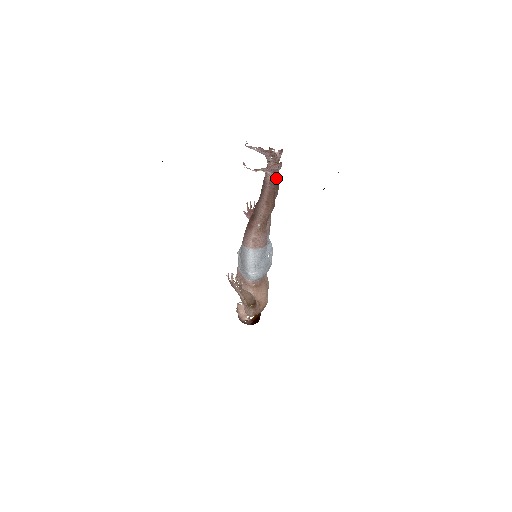
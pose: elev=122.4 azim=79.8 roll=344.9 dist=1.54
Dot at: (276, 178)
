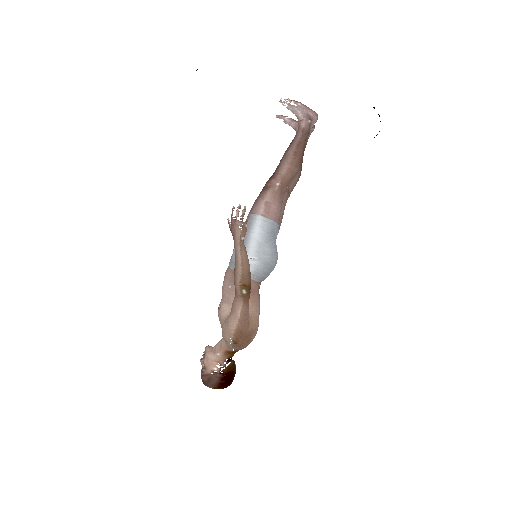
Dot at: (309, 132)
